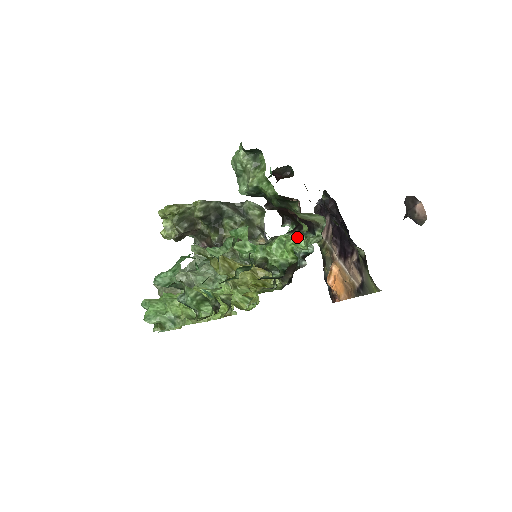
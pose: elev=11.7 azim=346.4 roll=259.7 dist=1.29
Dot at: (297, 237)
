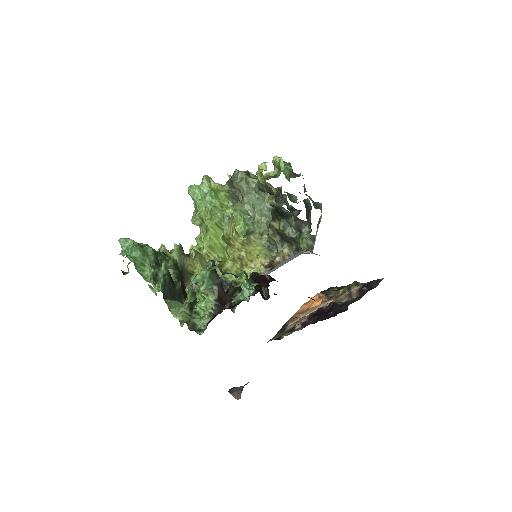
Dot at: (206, 310)
